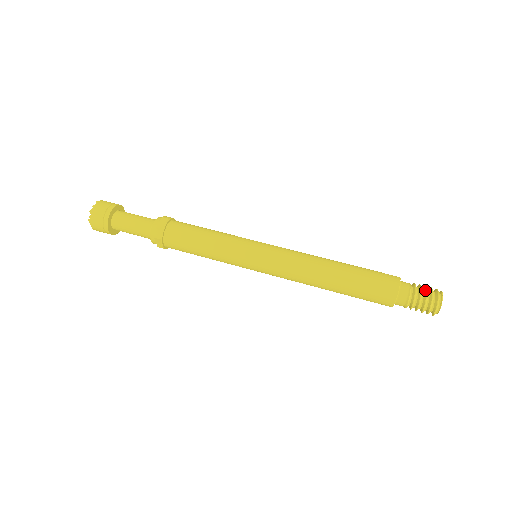
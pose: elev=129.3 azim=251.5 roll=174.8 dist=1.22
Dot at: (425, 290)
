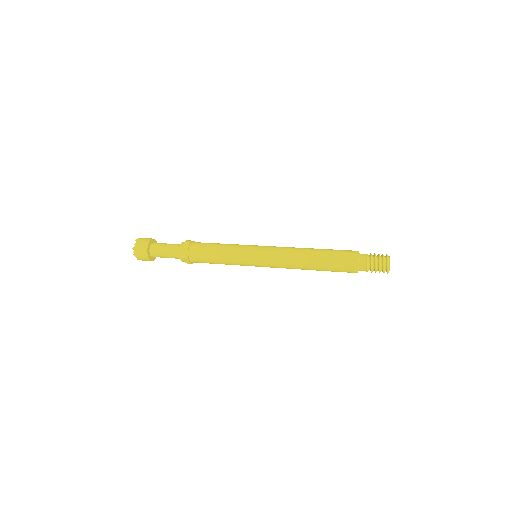
Dot at: occluded
